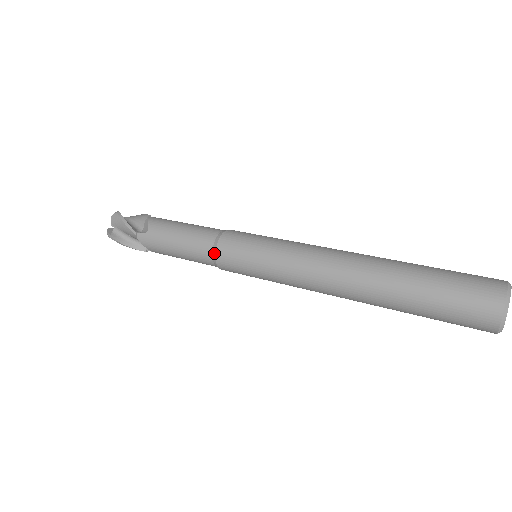
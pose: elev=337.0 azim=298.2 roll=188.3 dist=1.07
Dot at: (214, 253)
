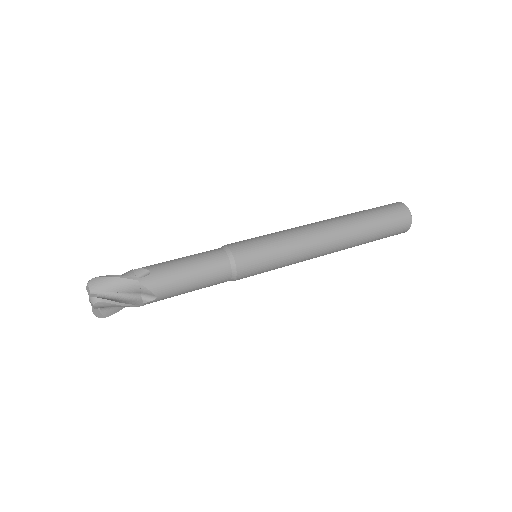
Dot at: (232, 257)
